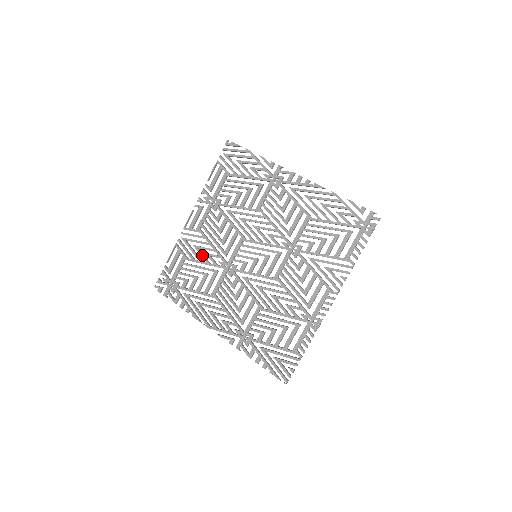
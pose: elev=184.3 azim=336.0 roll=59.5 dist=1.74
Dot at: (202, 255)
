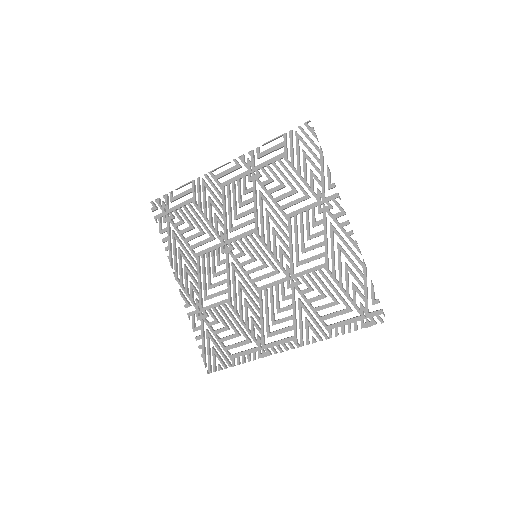
Dot at: (210, 212)
